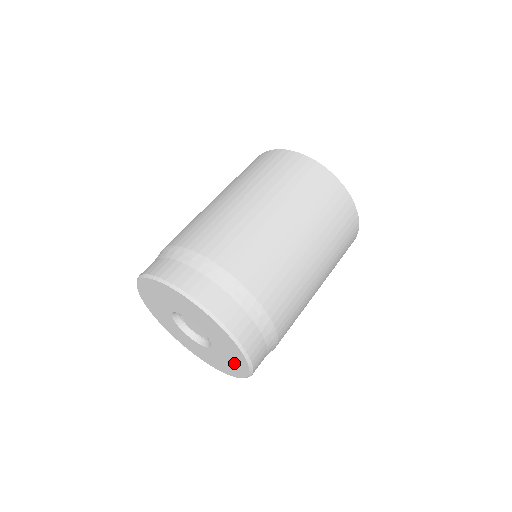
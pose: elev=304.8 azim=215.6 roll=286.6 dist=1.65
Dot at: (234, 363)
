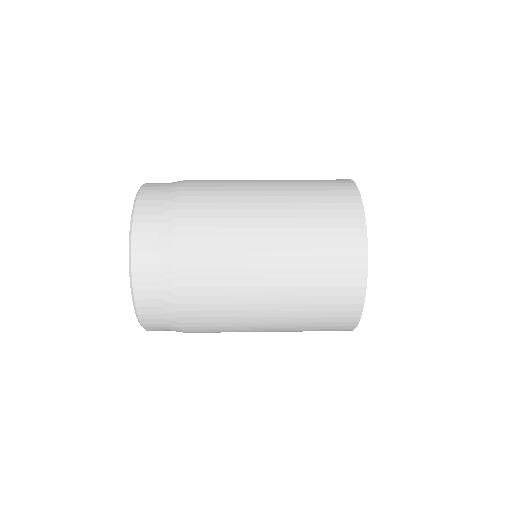
Dot at: occluded
